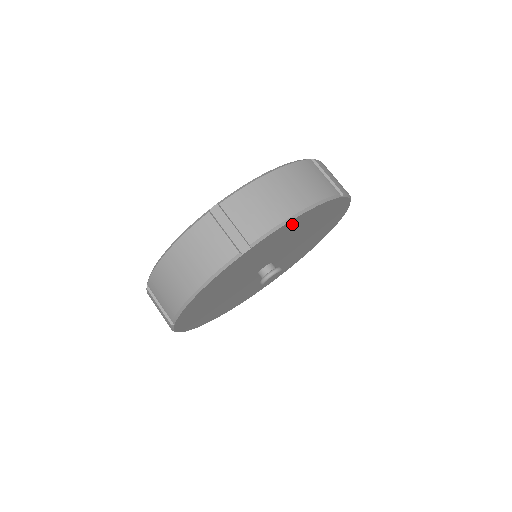
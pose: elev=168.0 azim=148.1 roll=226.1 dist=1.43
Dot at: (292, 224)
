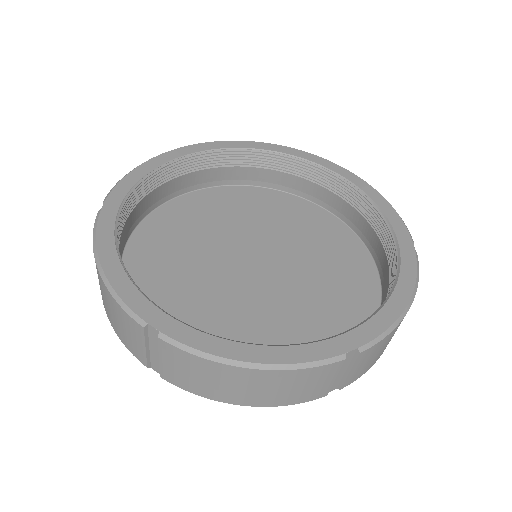
Dot at: occluded
